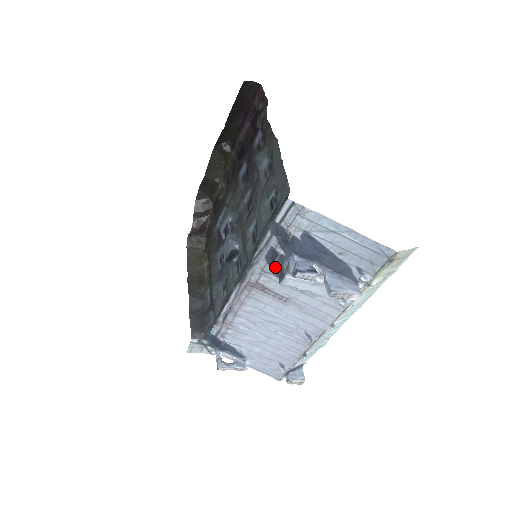
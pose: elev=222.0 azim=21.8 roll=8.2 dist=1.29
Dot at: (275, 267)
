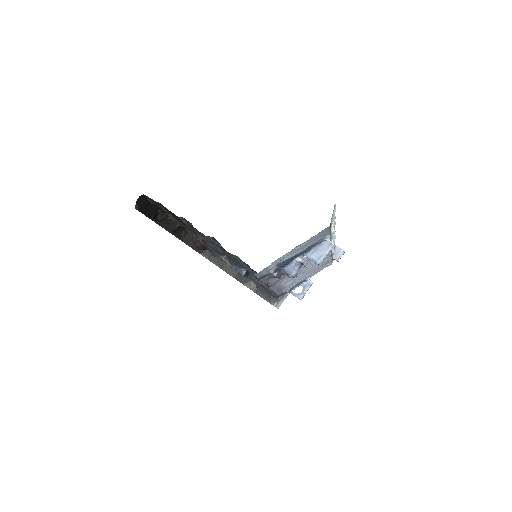
Dot at: occluded
